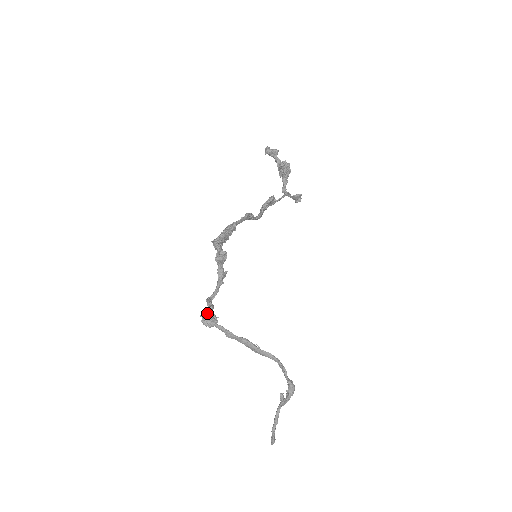
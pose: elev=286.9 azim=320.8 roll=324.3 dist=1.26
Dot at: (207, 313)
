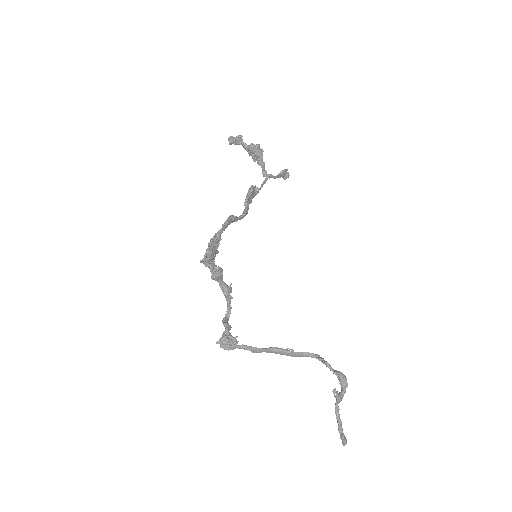
Dot at: (222, 338)
